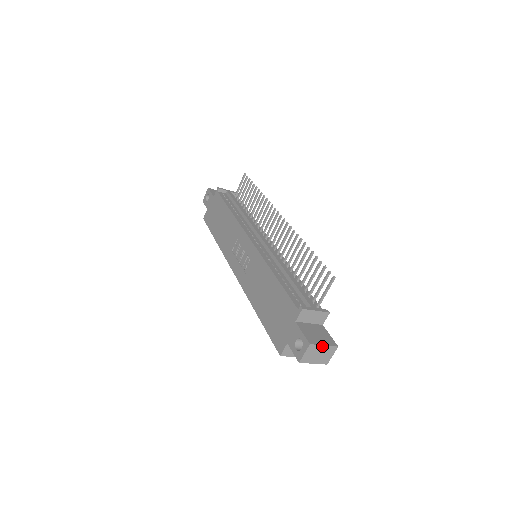
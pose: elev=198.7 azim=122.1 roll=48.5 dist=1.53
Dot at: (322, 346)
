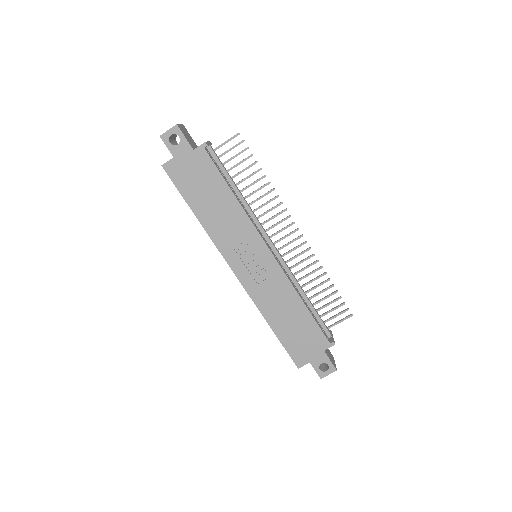
Dot at: occluded
